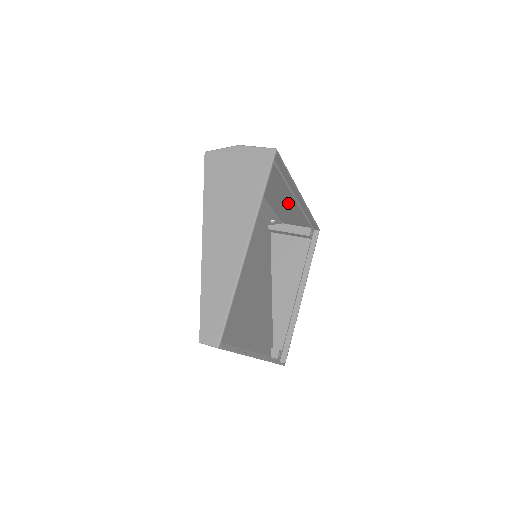
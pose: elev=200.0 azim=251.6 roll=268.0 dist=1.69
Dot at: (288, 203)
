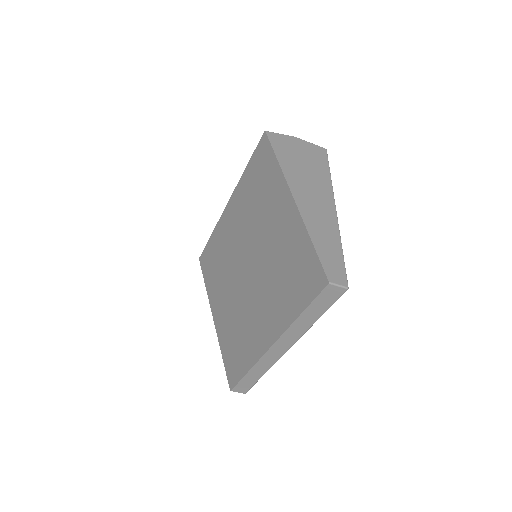
Dot at: occluded
